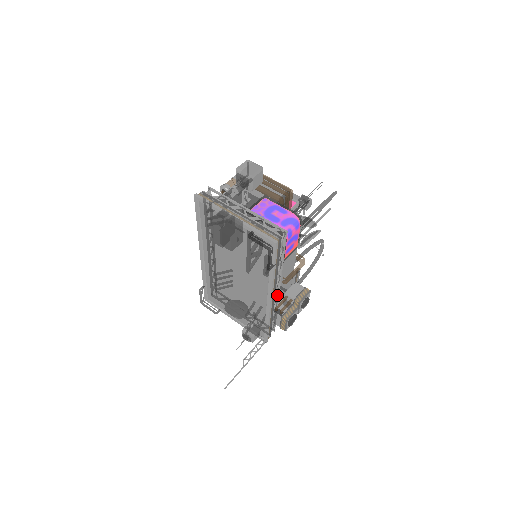
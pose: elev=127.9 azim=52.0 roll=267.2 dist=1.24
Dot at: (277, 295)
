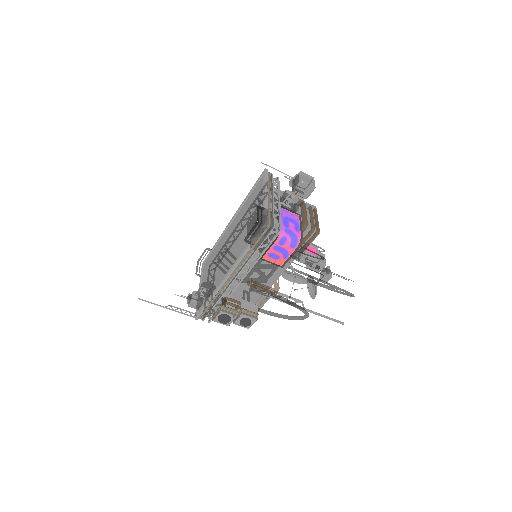
Dot at: (235, 286)
